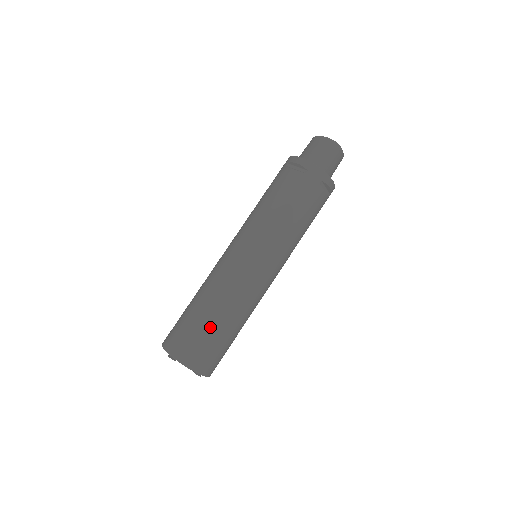
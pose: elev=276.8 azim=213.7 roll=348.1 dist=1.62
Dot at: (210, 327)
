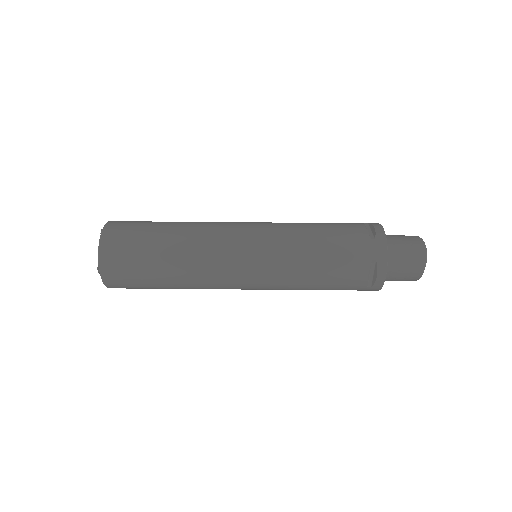
Dot at: (152, 244)
